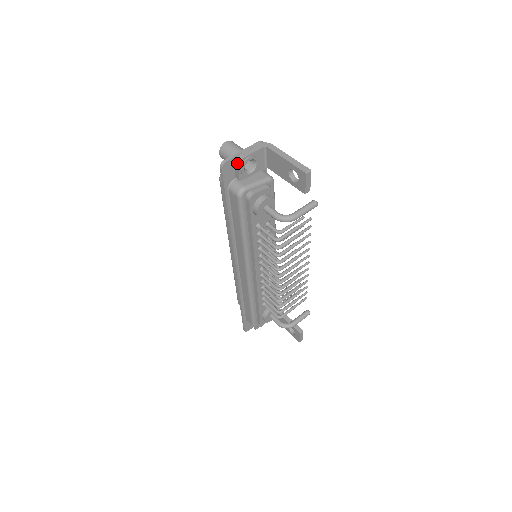
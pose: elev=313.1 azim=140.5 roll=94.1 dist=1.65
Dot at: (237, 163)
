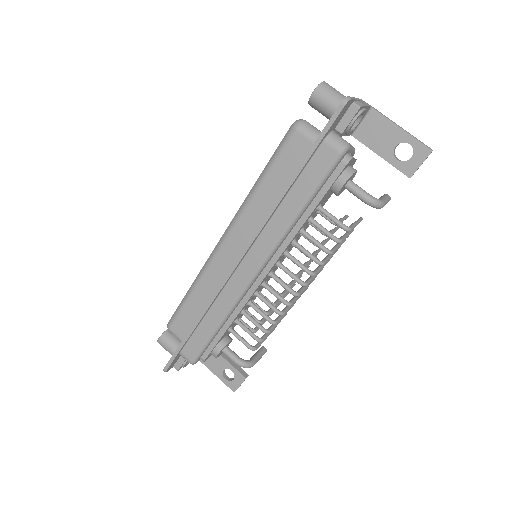
Dot at: (358, 108)
